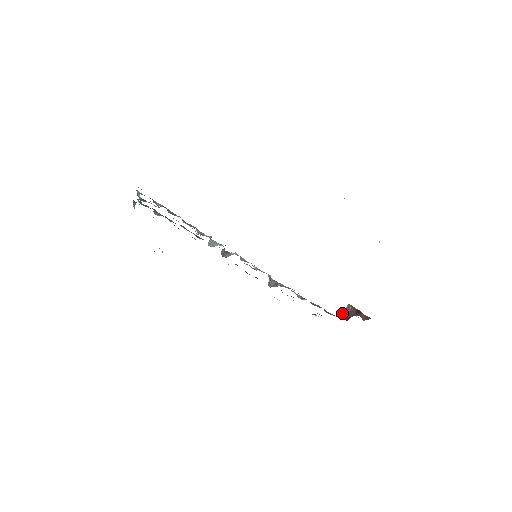
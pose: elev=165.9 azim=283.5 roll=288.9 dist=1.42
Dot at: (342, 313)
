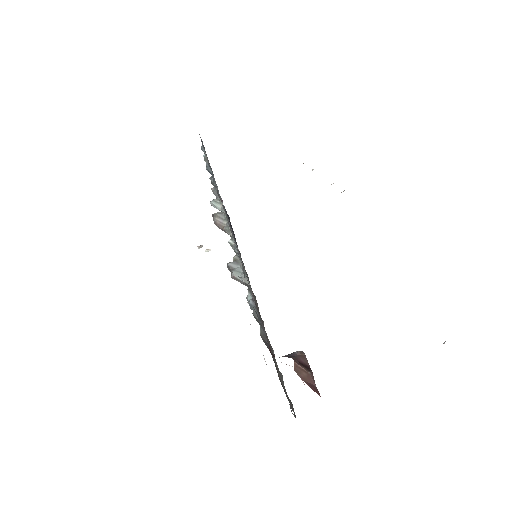
Dot at: occluded
